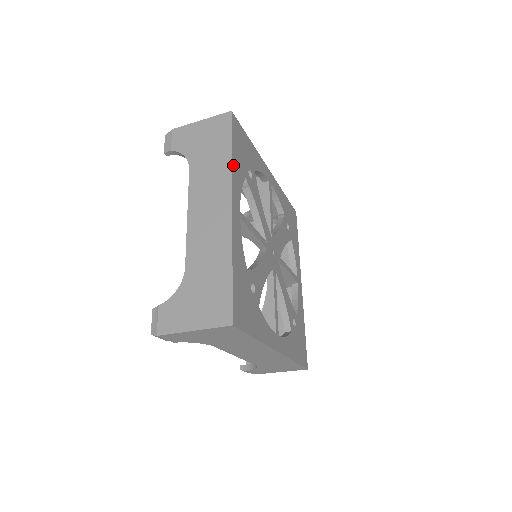
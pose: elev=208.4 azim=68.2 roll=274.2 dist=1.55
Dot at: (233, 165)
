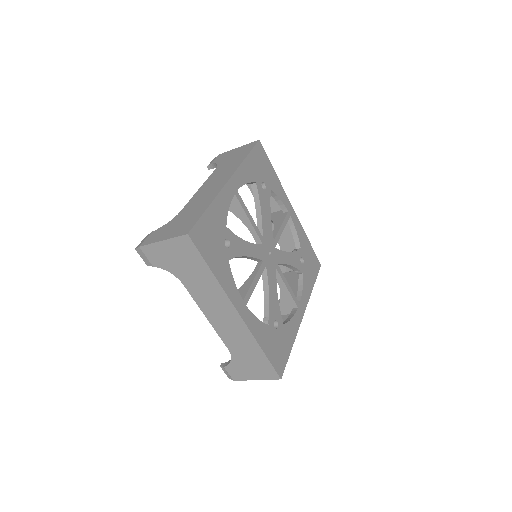
Dot at: (220, 280)
